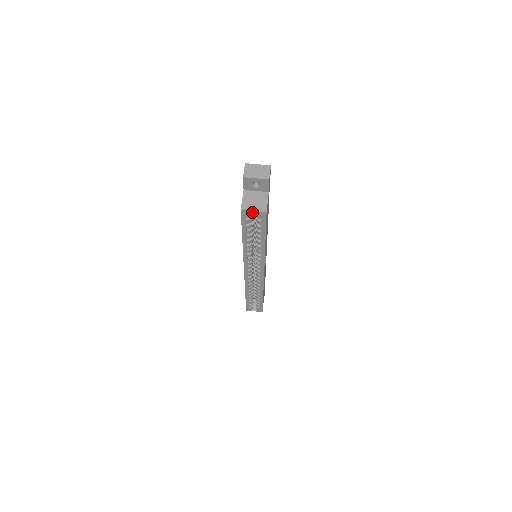
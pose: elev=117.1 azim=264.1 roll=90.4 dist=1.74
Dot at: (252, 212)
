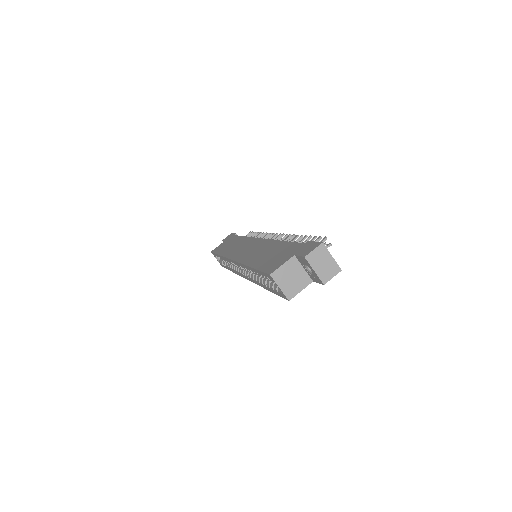
Dot at: occluded
